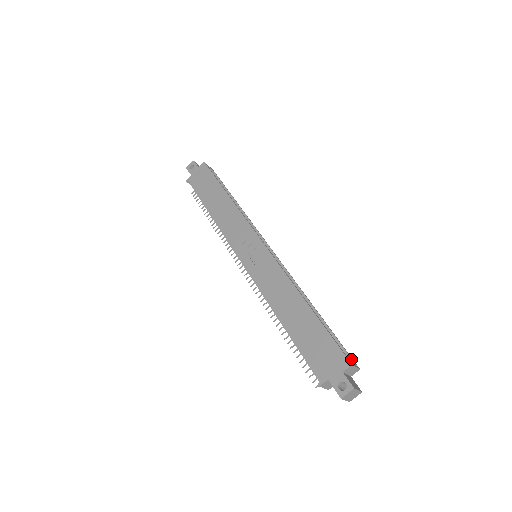
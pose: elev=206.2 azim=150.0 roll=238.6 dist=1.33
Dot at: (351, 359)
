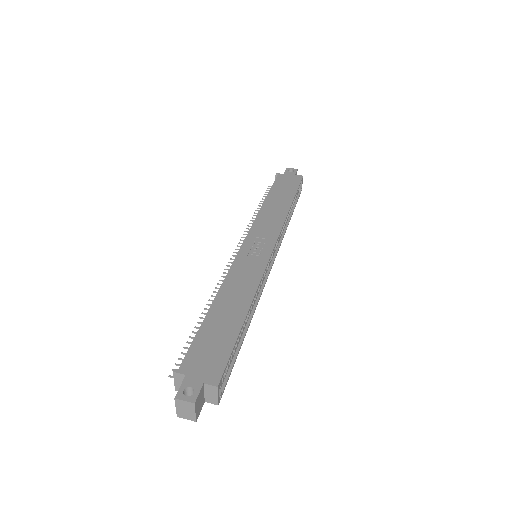
Dot at: (223, 390)
